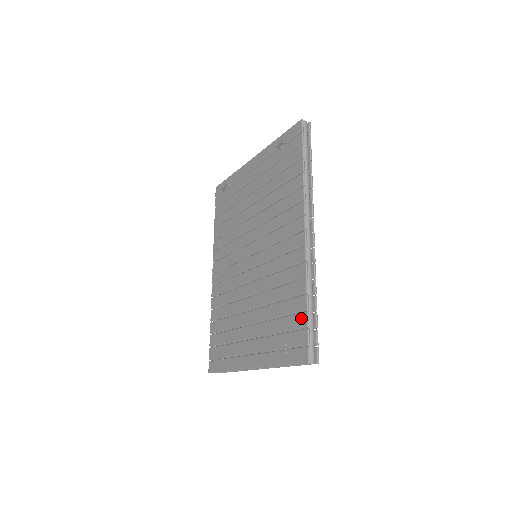
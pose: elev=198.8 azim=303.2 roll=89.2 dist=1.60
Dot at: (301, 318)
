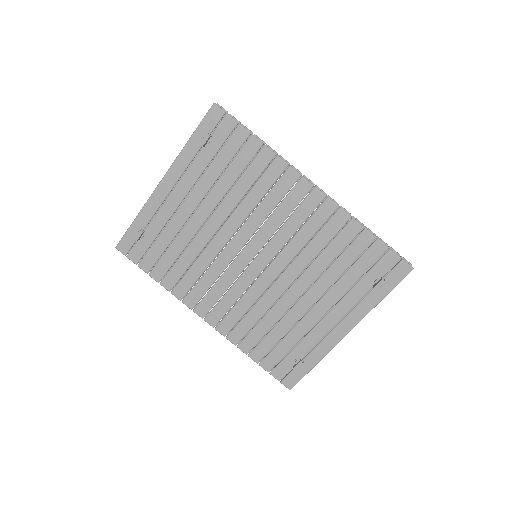
Dot at: (376, 249)
